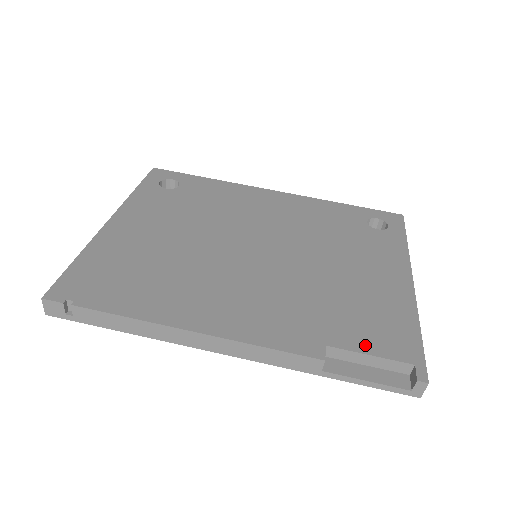
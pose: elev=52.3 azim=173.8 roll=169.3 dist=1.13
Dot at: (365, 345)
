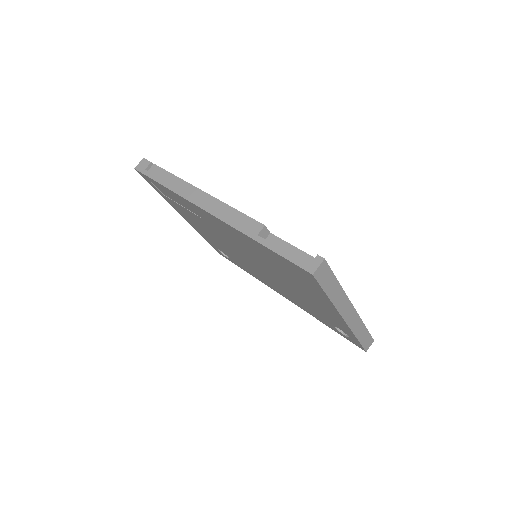
Dot at: occluded
